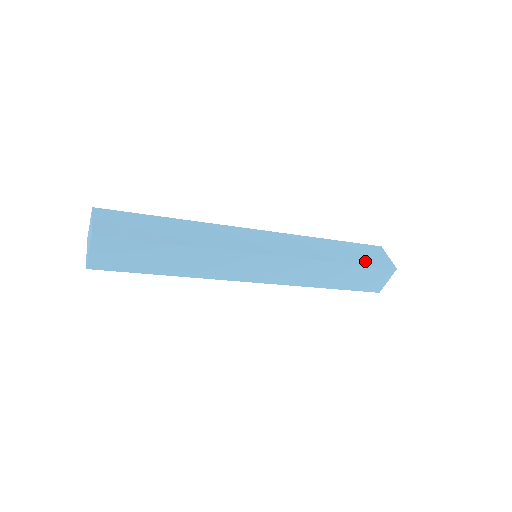
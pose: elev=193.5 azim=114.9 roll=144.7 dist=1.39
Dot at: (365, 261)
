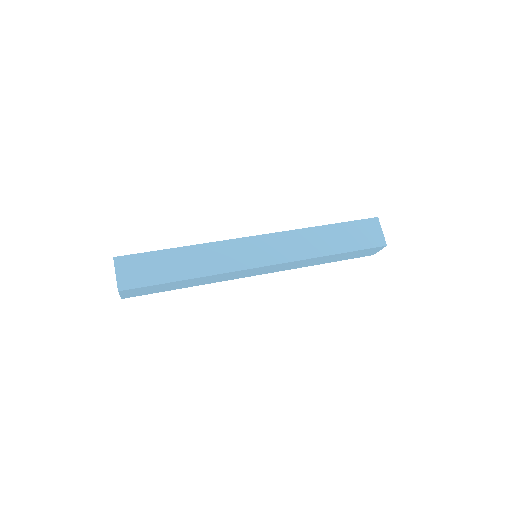
Dot at: (356, 245)
